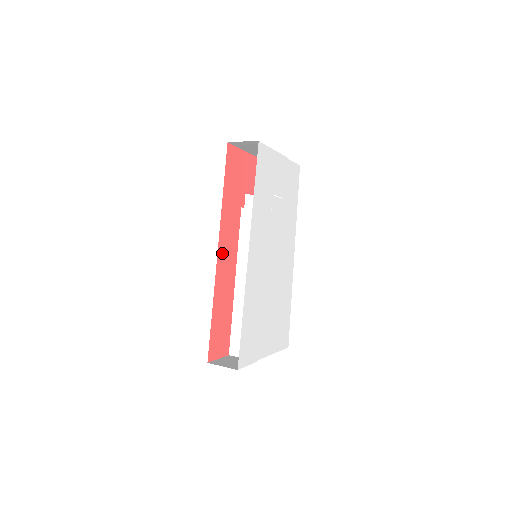
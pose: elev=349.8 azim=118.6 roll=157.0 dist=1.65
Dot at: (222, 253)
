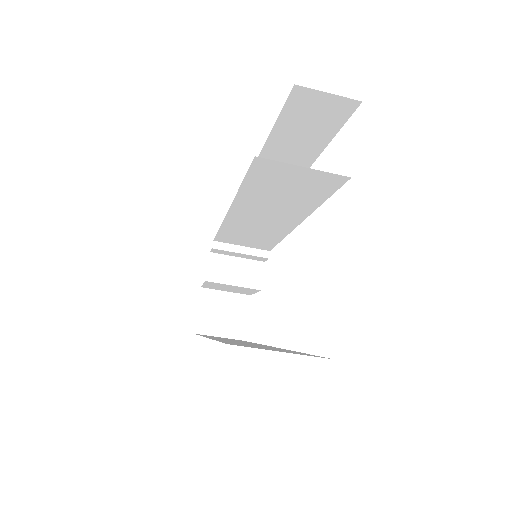
Dot at: occluded
